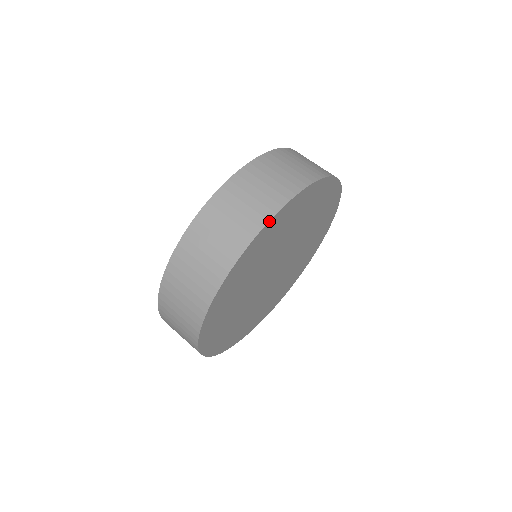
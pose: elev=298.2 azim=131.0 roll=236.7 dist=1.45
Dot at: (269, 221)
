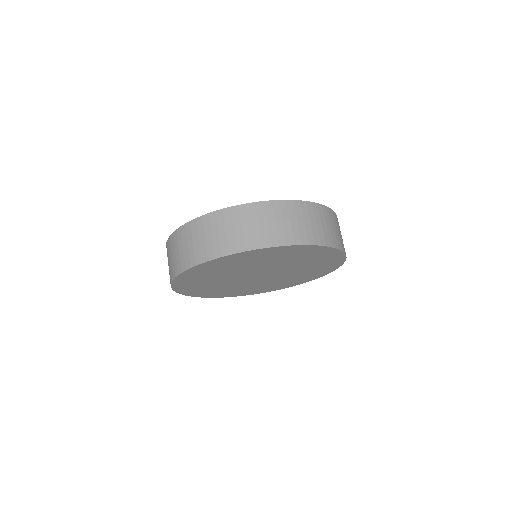
Dot at: (222, 257)
